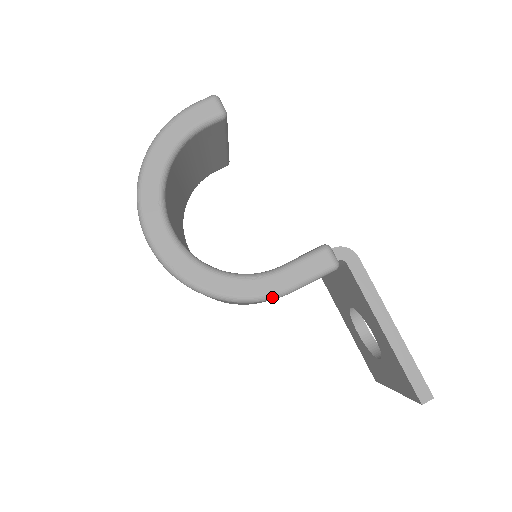
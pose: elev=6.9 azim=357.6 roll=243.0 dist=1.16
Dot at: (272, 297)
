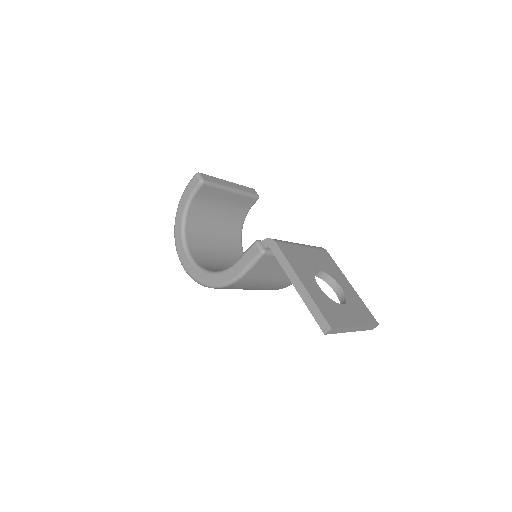
Dot at: (234, 281)
